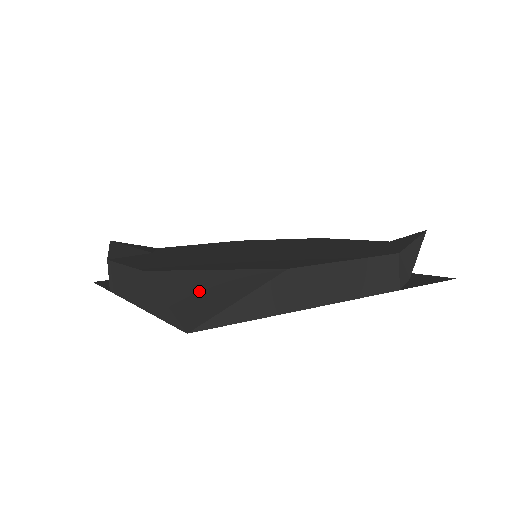
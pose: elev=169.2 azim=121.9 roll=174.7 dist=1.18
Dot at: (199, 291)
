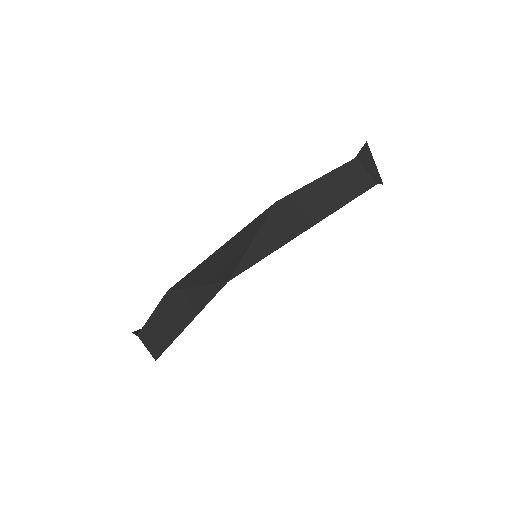
Dot at: (219, 262)
